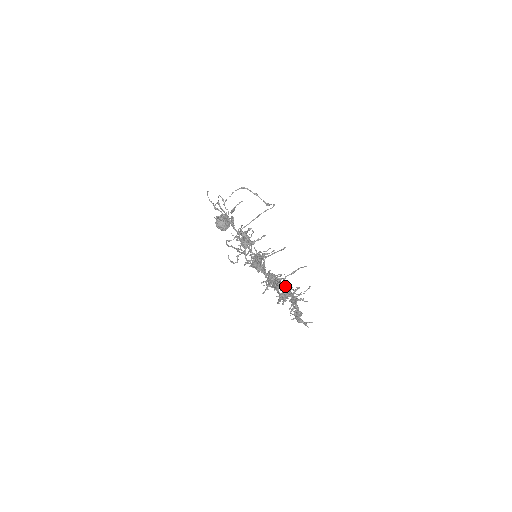
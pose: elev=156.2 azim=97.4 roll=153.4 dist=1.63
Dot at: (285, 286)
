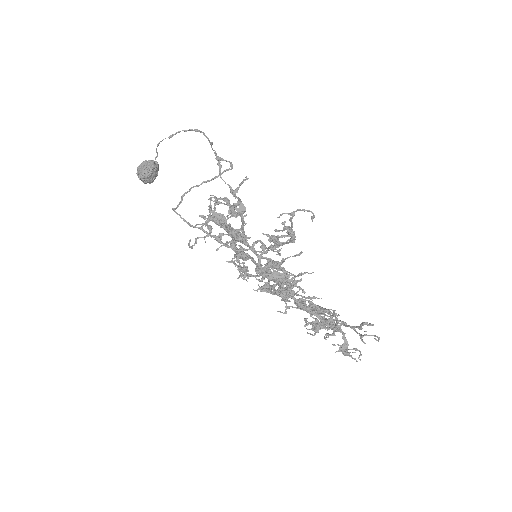
Dot at: occluded
